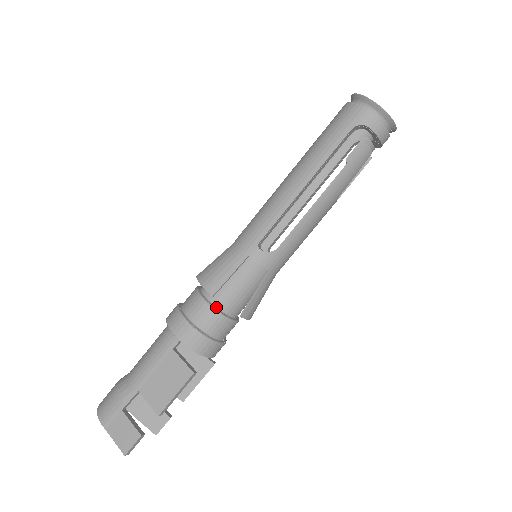
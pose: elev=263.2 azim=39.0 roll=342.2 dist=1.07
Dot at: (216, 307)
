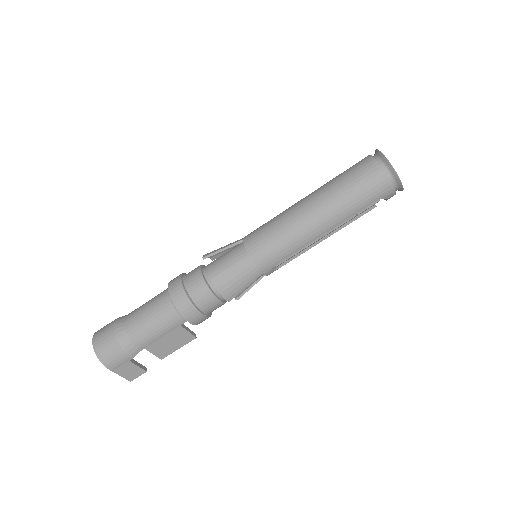
Dot at: (223, 300)
